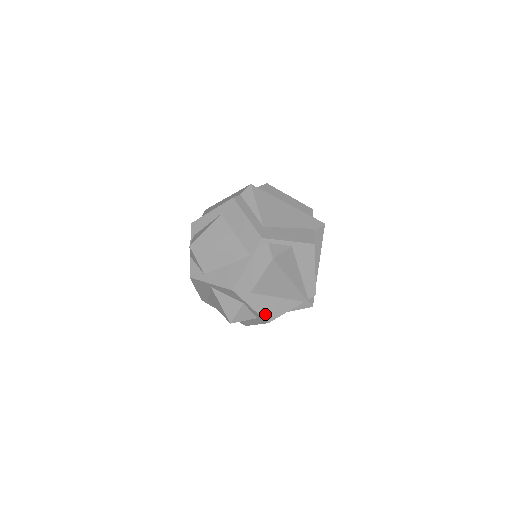
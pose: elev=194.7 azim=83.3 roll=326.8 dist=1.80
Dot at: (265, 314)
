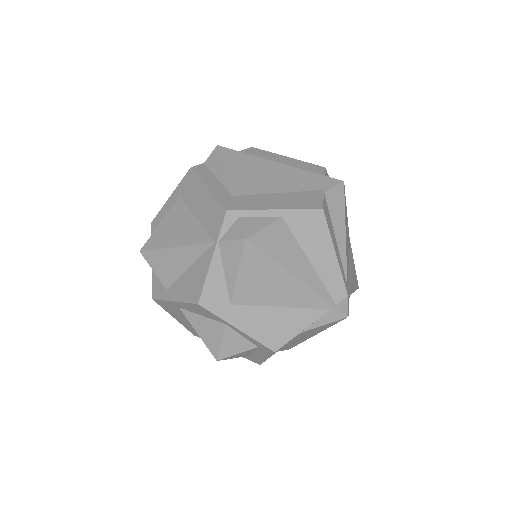
Dot at: (265, 338)
